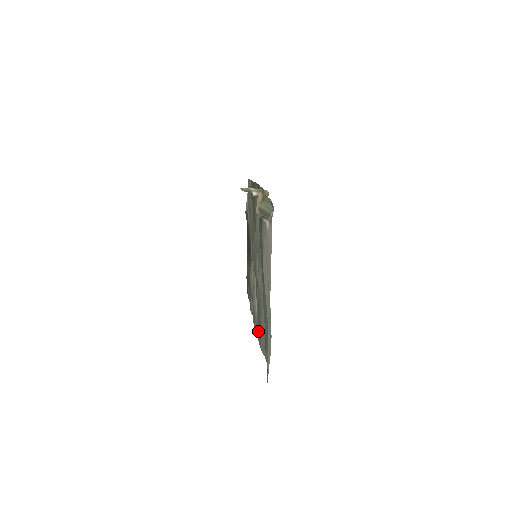
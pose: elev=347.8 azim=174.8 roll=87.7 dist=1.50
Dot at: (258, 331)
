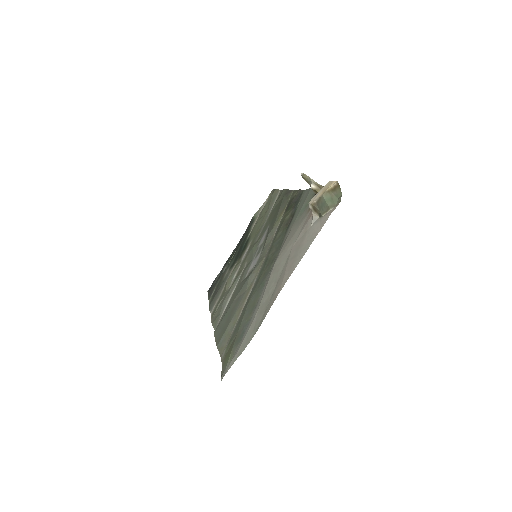
Dot at: (220, 328)
